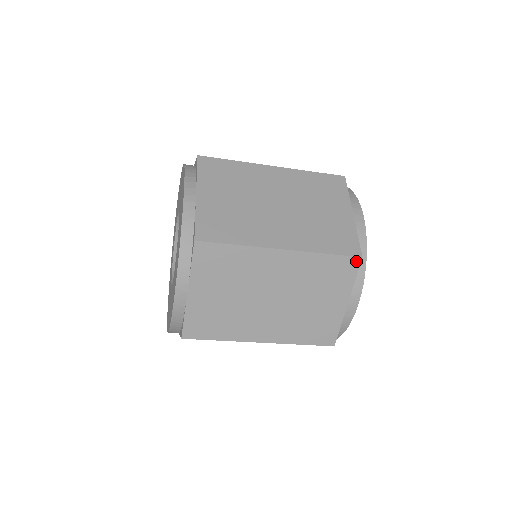
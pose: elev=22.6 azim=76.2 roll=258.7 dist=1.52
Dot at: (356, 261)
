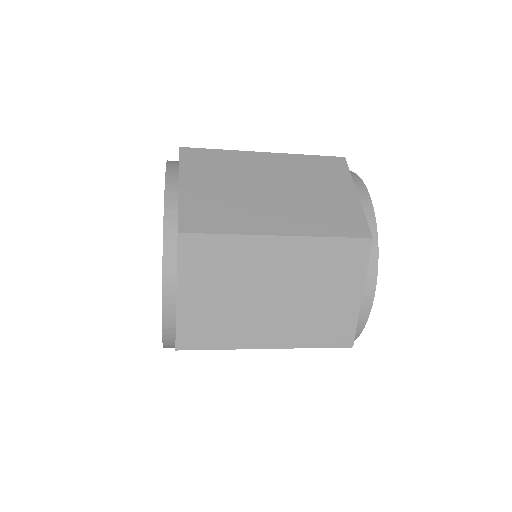
Dot at: (346, 347)
